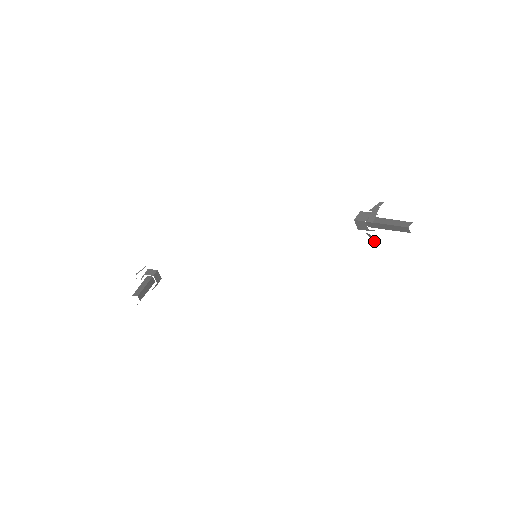
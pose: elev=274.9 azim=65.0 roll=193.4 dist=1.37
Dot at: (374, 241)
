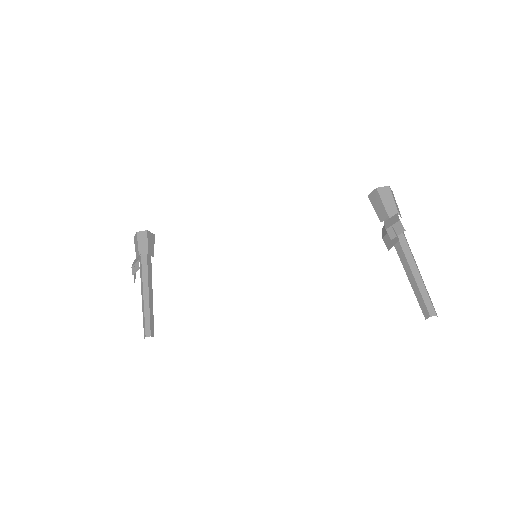
Dot at: occluded
